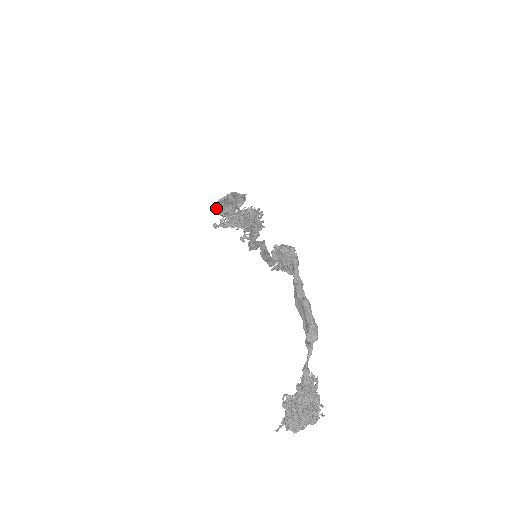
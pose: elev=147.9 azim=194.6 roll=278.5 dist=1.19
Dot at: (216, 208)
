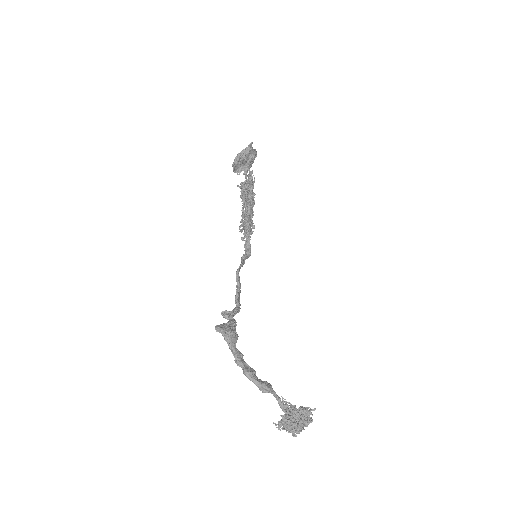
Dot at: (237, 173)
